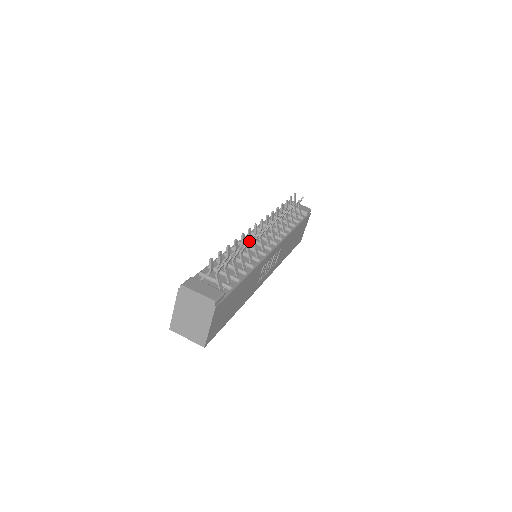
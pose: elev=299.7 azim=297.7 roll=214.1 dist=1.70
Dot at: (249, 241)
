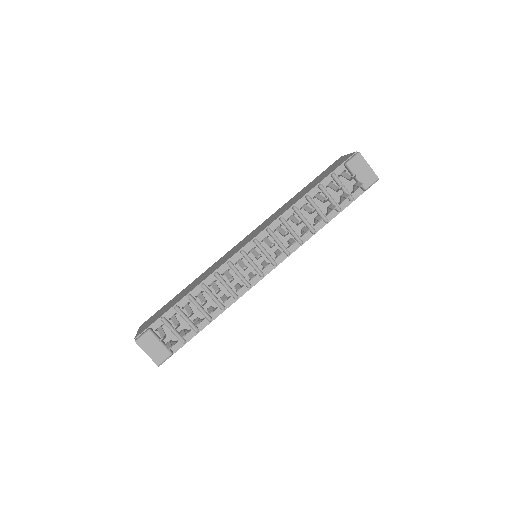
Dot at: (244, 258)
